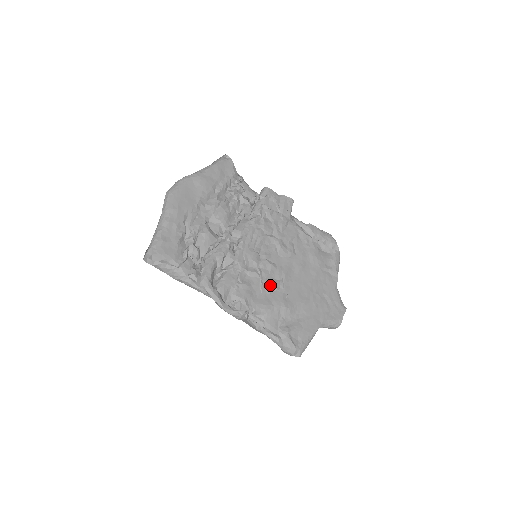
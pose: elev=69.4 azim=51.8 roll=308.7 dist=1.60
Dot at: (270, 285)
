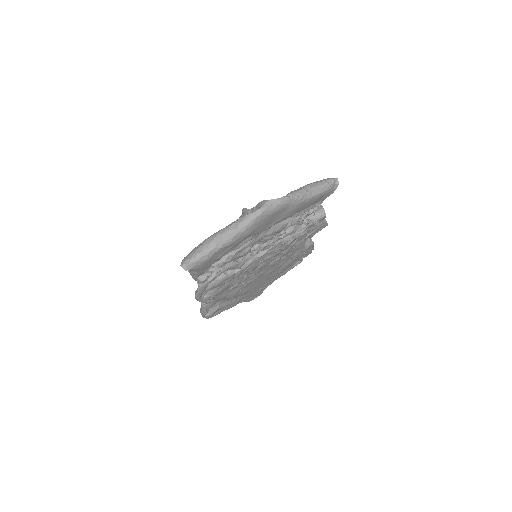
Dot at: (240, 285)
